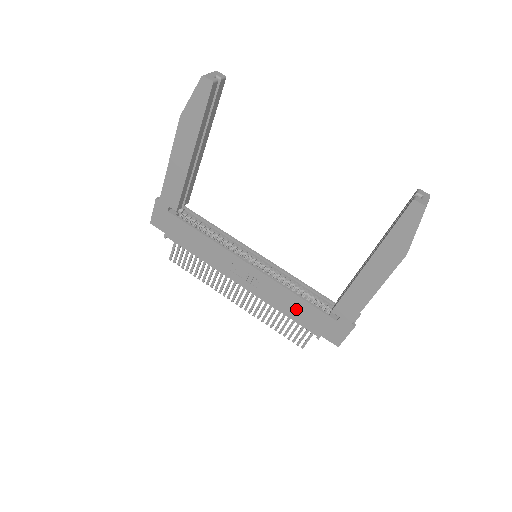
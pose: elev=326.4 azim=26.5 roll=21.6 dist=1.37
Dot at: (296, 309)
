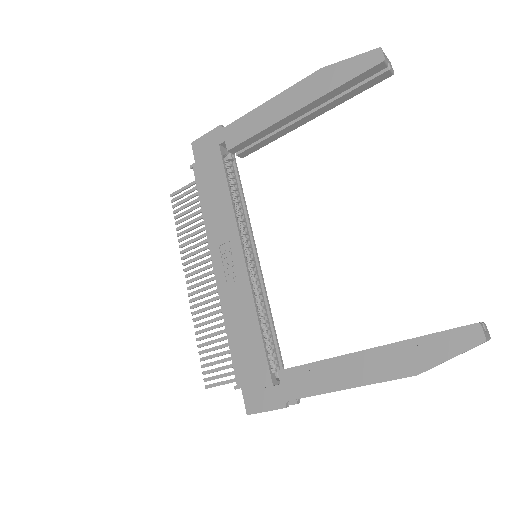
Dot at: (244, 338)
